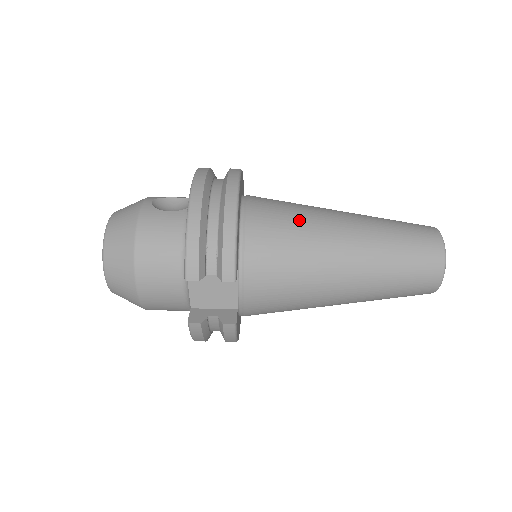
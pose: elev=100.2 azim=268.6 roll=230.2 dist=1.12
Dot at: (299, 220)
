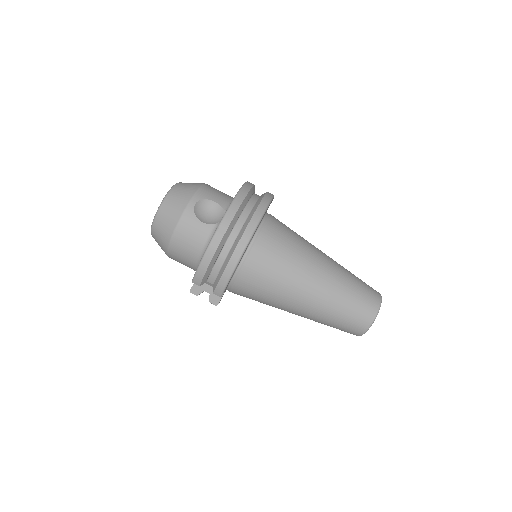
Dot at: (284, 269)
